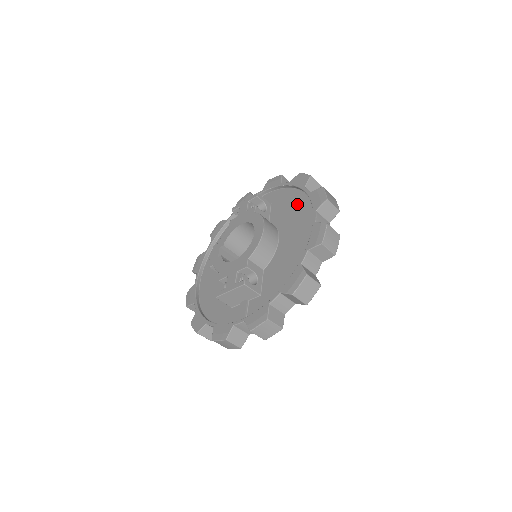
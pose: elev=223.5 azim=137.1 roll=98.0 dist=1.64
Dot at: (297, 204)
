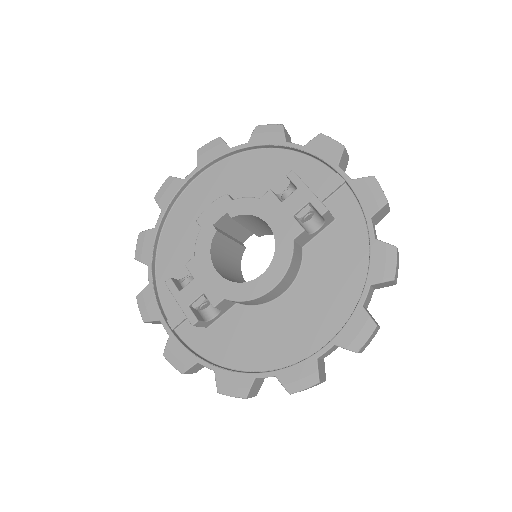
Dot at: (343, 284)
